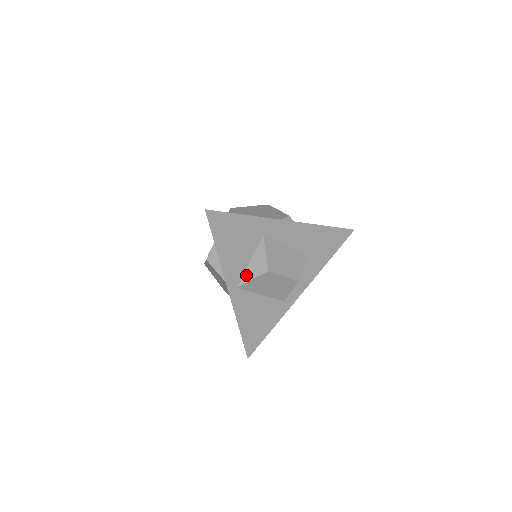
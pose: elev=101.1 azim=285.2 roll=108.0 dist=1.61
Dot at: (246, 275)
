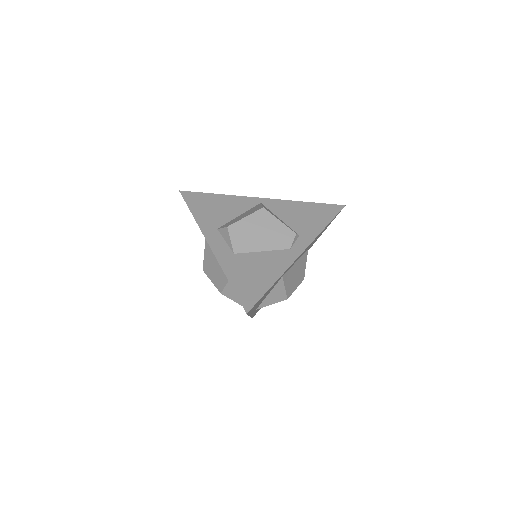
Dot at: (265, 302)
